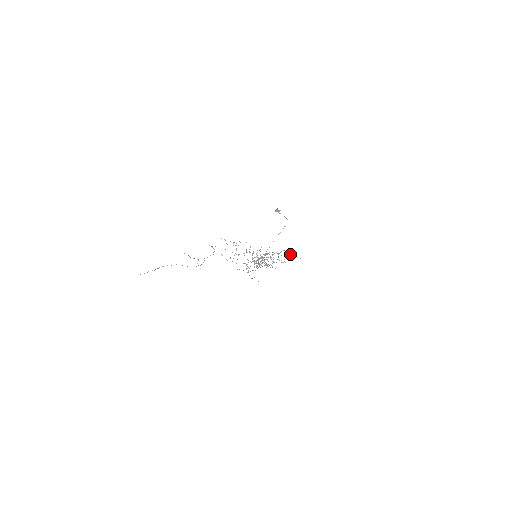
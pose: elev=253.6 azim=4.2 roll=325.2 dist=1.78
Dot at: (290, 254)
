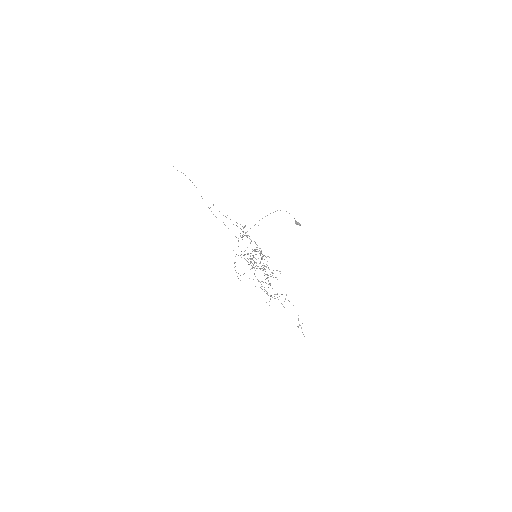
Dot at: (299, 324)
